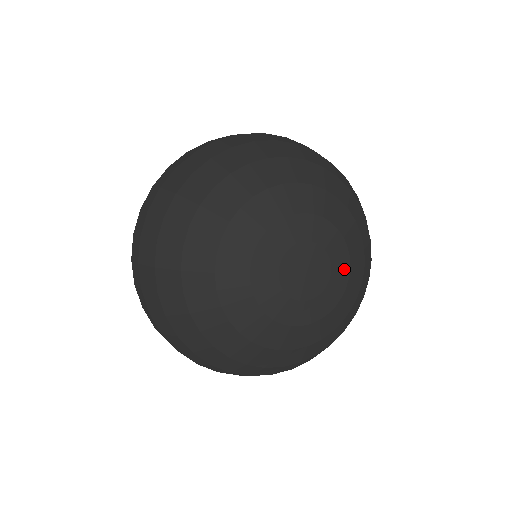
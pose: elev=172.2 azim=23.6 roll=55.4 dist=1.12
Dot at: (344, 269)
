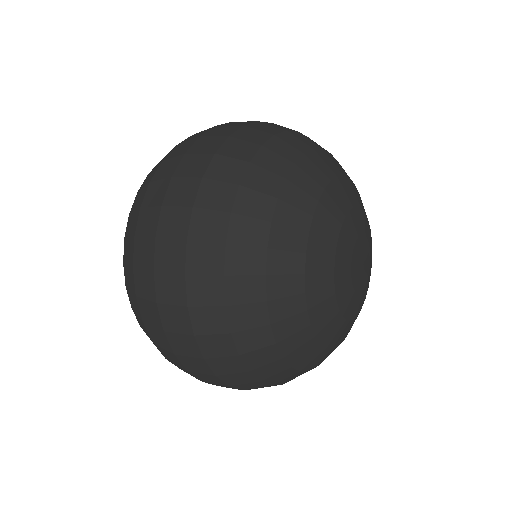
Dot at: occluded
